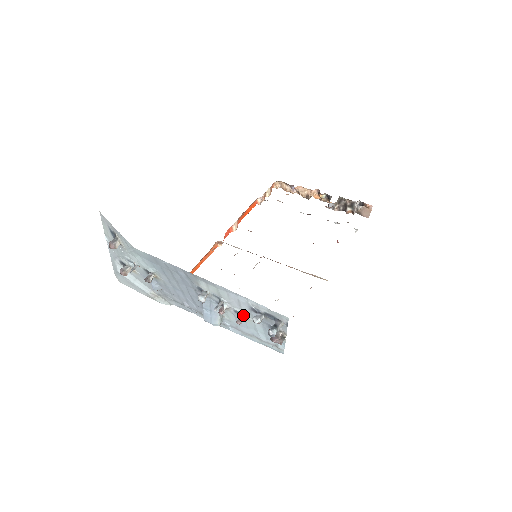
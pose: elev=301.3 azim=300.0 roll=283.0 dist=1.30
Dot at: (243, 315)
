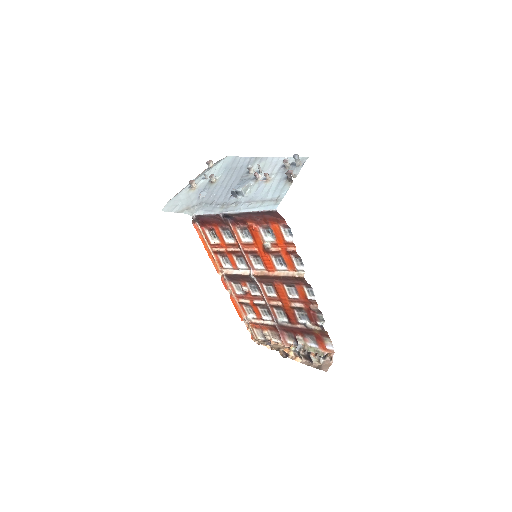
Dot at: (269, 177)
